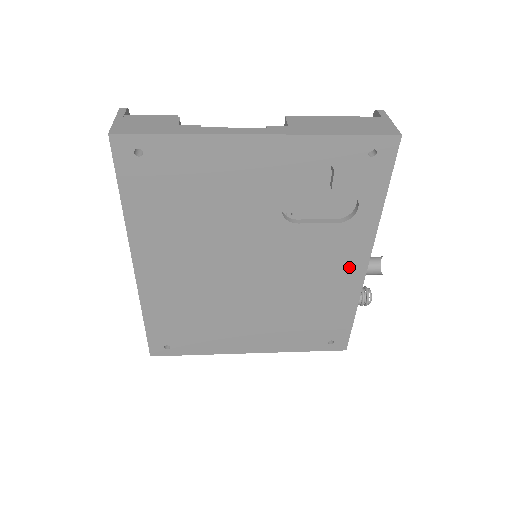
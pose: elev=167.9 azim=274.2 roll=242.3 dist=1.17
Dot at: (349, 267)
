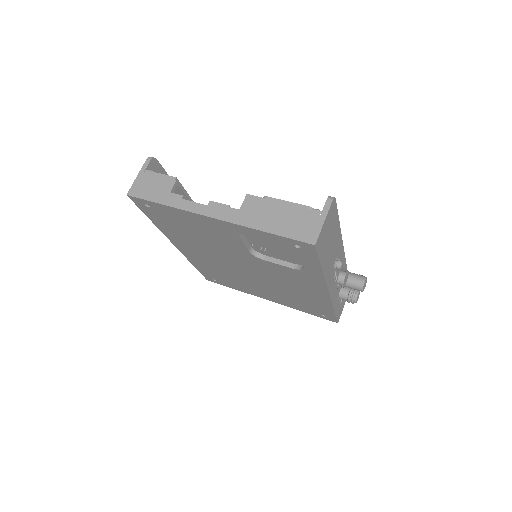
Dot at: (315, 289)
